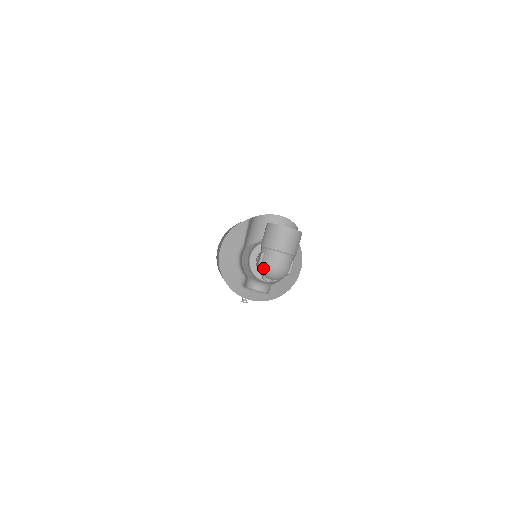
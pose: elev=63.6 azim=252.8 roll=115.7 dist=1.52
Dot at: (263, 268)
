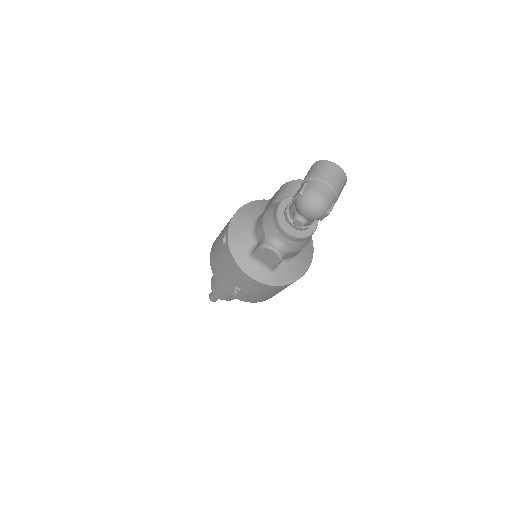
Dot at: (304, 195)
